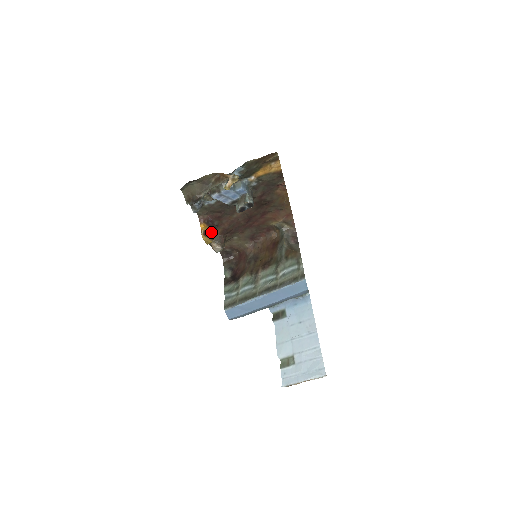
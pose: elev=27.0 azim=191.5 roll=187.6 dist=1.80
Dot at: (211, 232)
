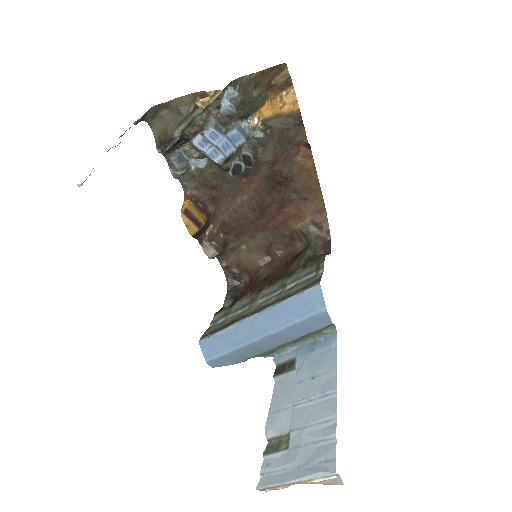
Dot at: (198, 216)
